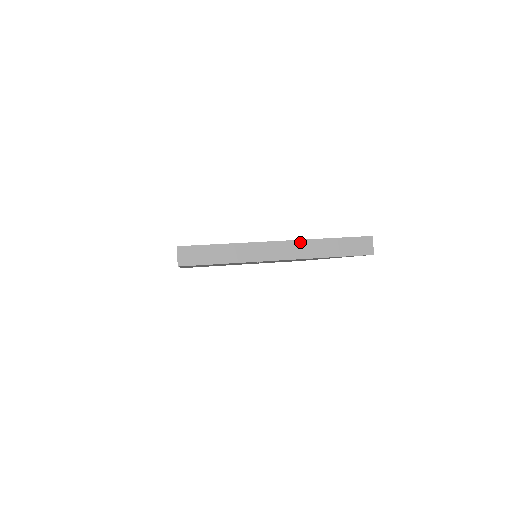
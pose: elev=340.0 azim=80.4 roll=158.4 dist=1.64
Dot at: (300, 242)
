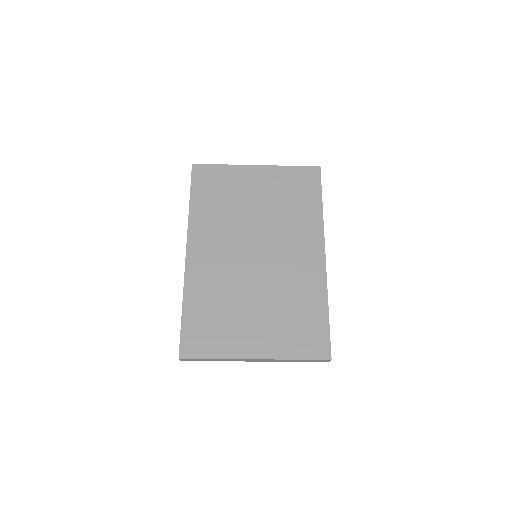
Dot at: occluded
